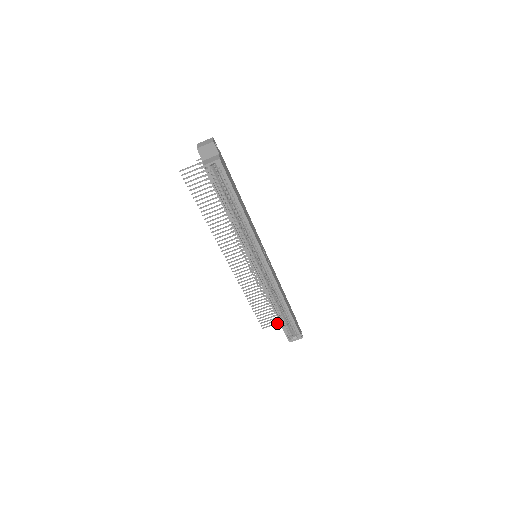
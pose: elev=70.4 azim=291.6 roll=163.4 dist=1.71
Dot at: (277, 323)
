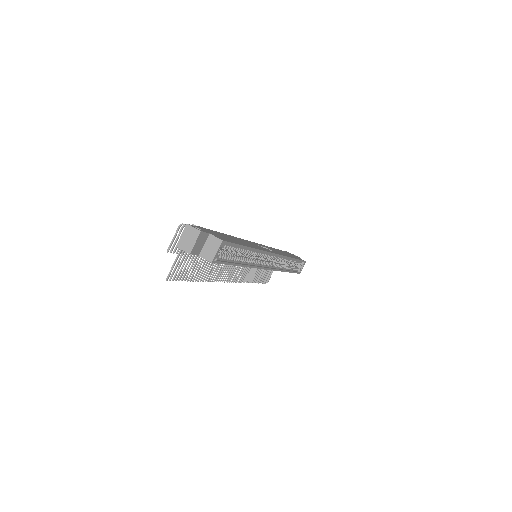
Dot at: occluded
